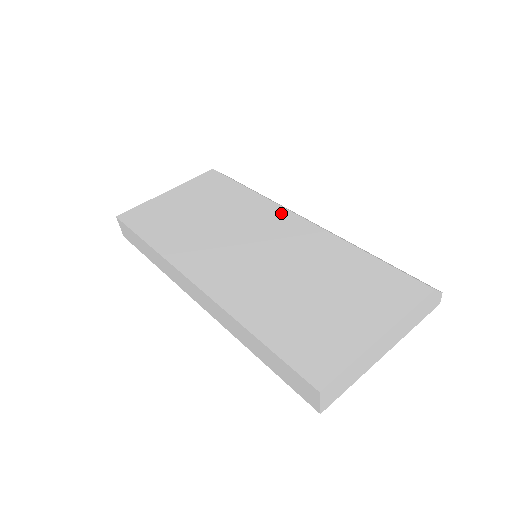
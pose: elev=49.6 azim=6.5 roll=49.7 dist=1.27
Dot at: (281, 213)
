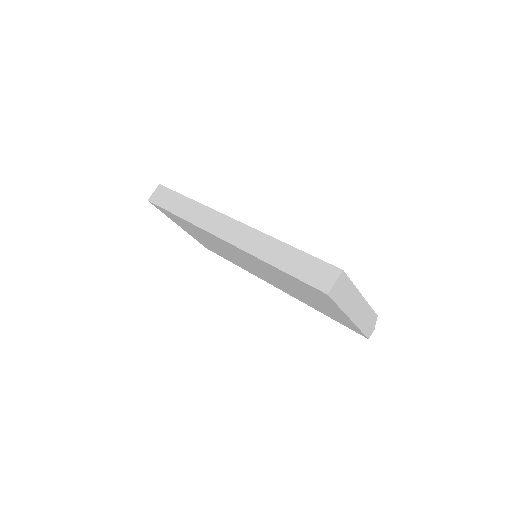
Dot at: occluded
